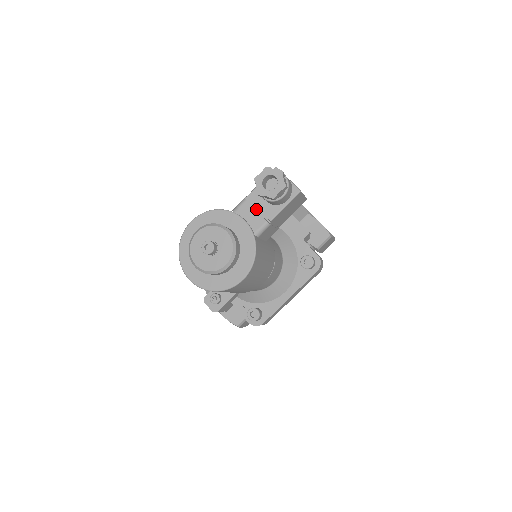
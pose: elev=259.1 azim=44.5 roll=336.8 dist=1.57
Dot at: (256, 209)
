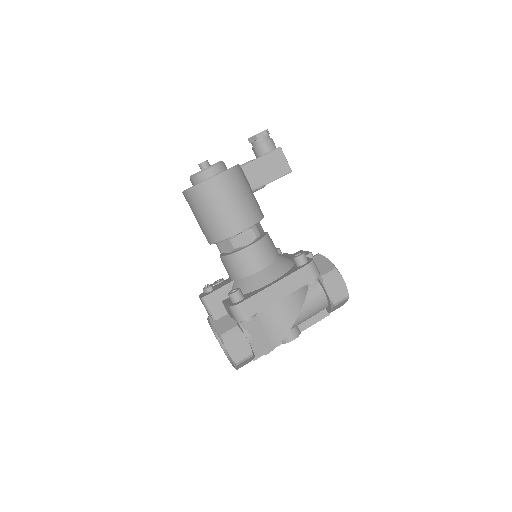
Dot at: occluded
